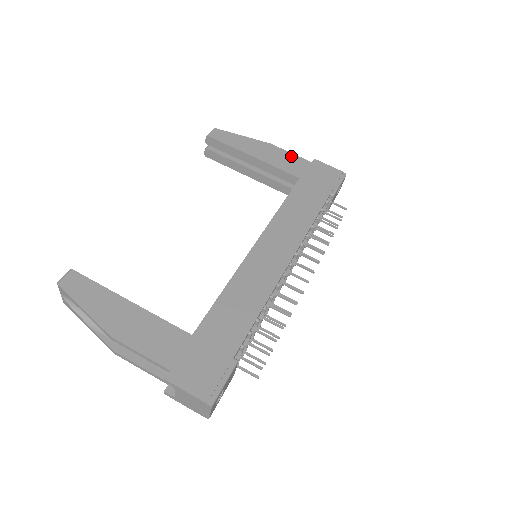
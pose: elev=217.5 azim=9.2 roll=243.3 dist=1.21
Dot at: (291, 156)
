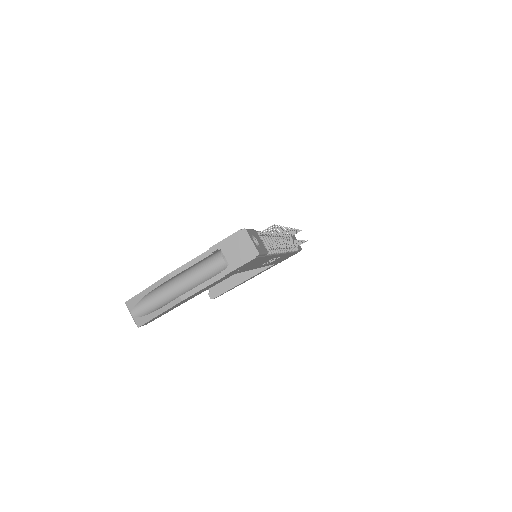
Dot at: occluded
